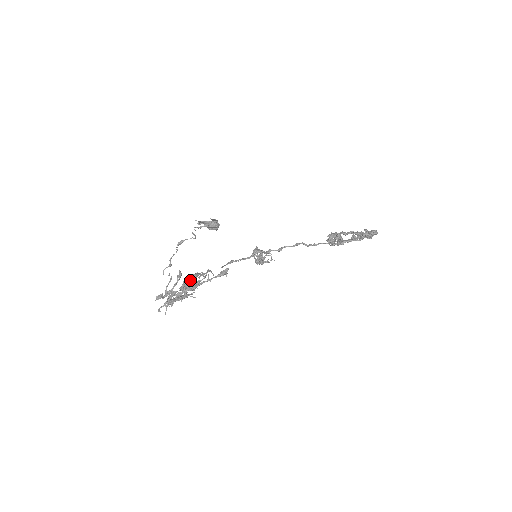
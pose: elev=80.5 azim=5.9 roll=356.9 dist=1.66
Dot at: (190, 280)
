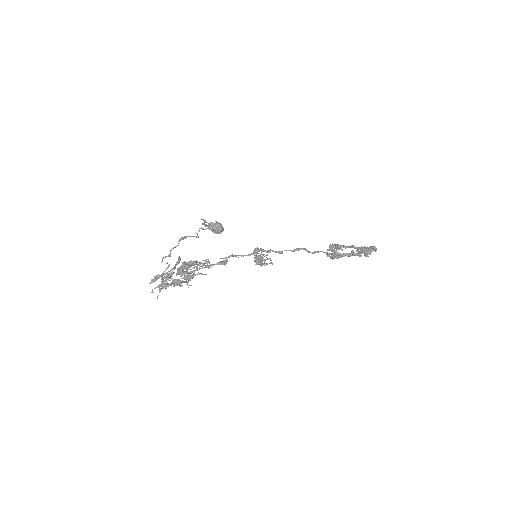
Dot at: (188, 266)
